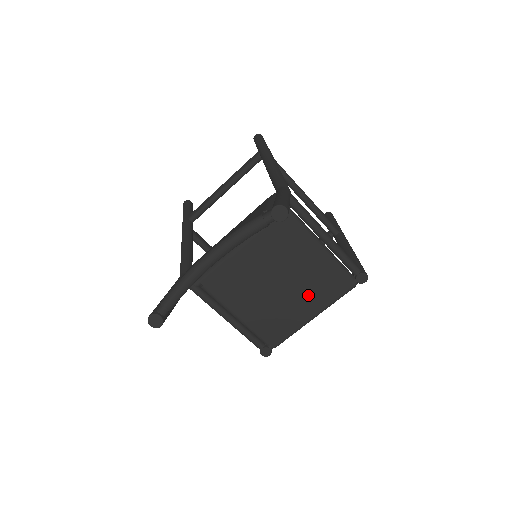
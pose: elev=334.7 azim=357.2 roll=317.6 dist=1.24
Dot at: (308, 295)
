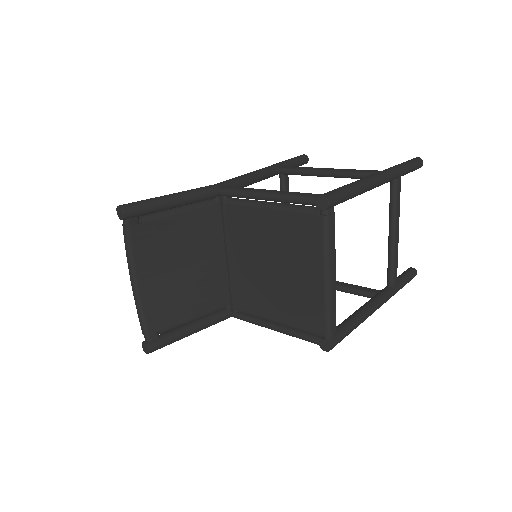
Dot at: (300, 259)
